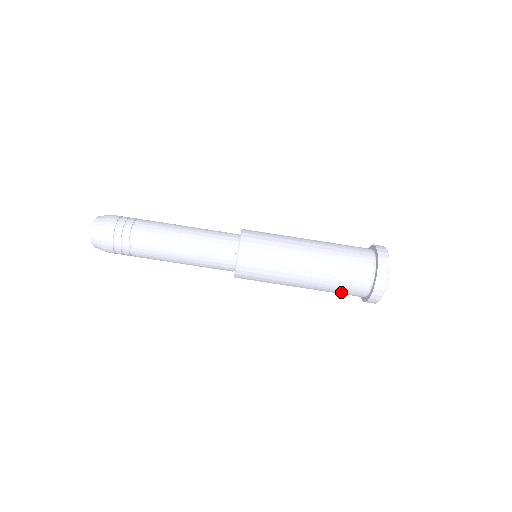
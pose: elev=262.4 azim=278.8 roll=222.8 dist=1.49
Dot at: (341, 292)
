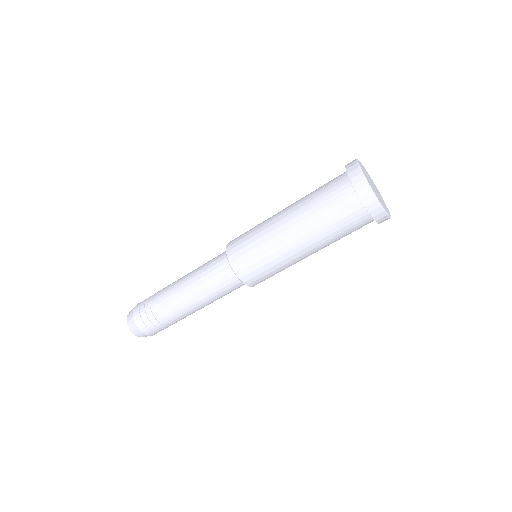
Dot at: occluded
